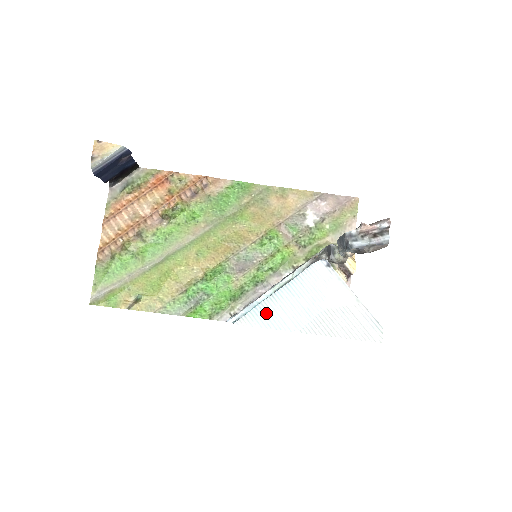
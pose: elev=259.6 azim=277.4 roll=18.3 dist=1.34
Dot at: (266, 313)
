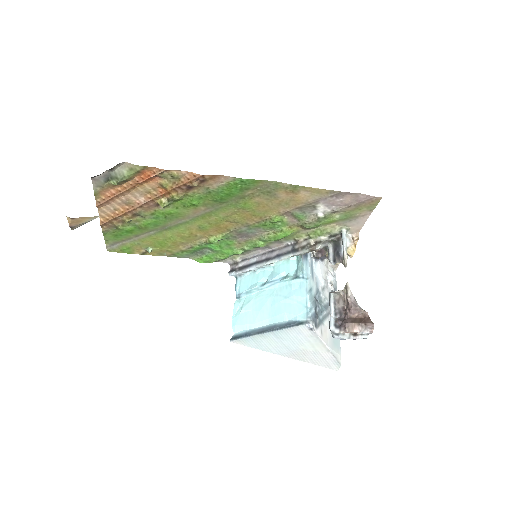
Dot at: (256, 342)
